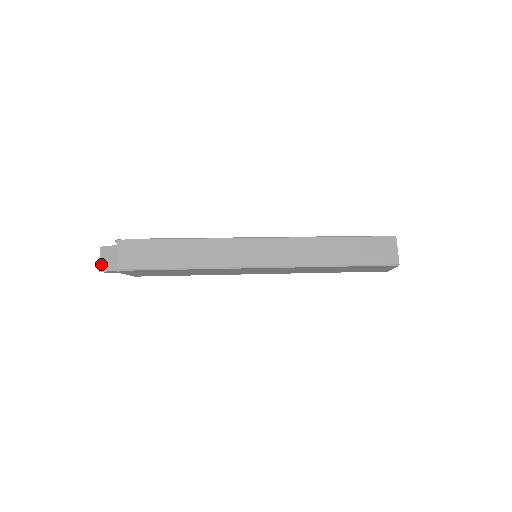
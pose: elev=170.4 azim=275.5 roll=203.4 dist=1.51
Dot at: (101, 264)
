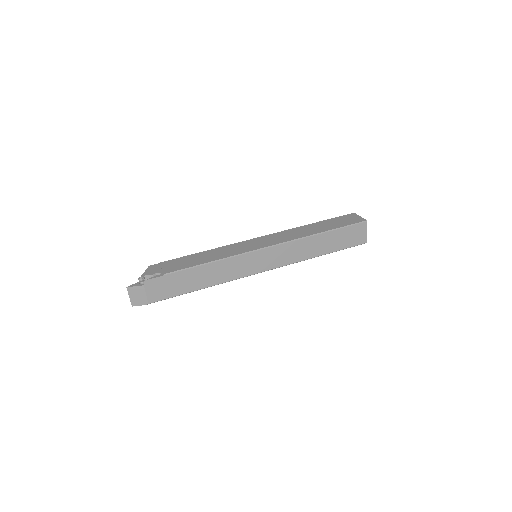
Dot at: (132, 301)
